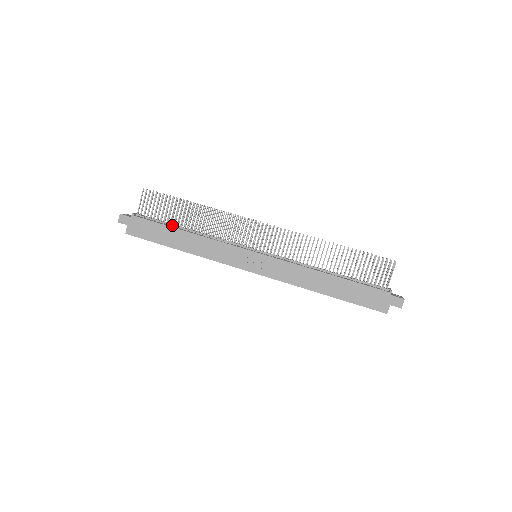
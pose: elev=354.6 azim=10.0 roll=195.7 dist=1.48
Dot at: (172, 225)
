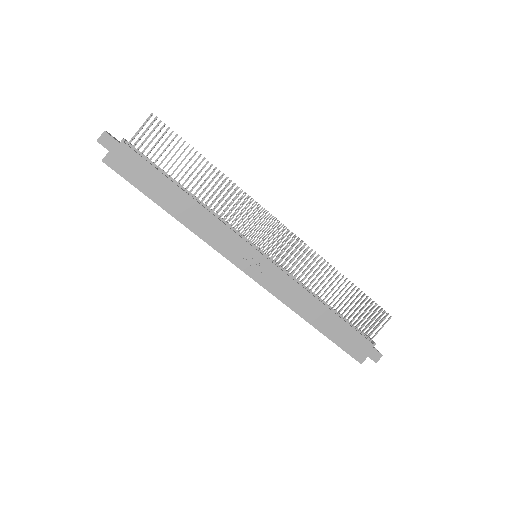
Dot at: (170, 177)
